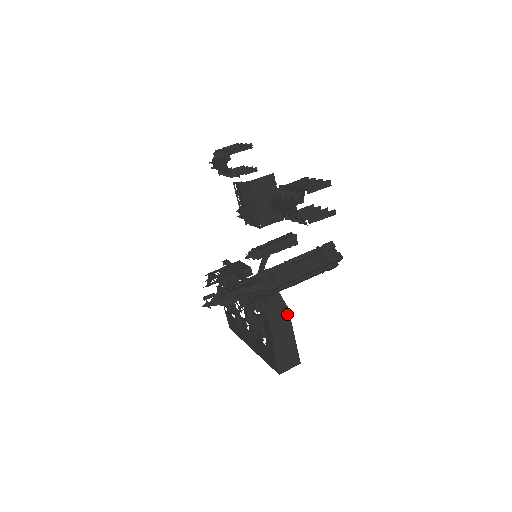
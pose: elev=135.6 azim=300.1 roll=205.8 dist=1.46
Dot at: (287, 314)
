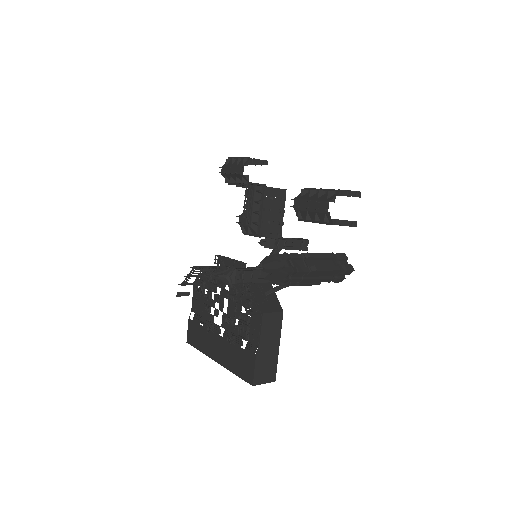
Dot at: (280, 318)
